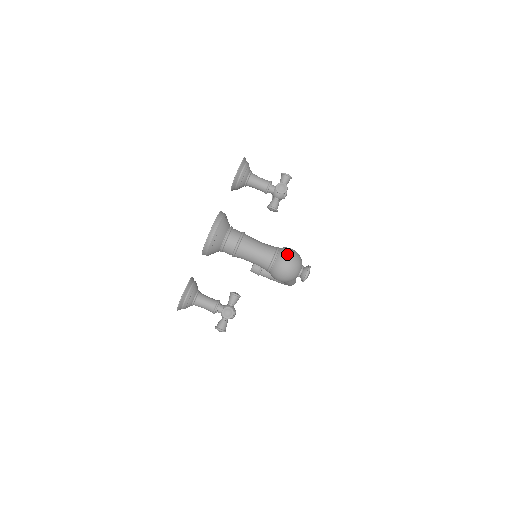
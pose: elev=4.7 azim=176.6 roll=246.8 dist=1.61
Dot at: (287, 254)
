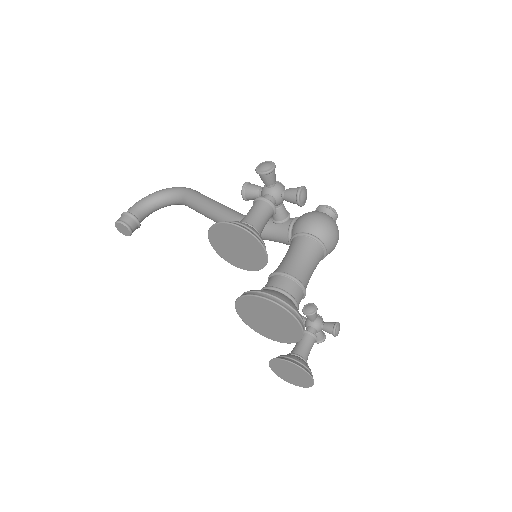
Dot at: (330, 232)
